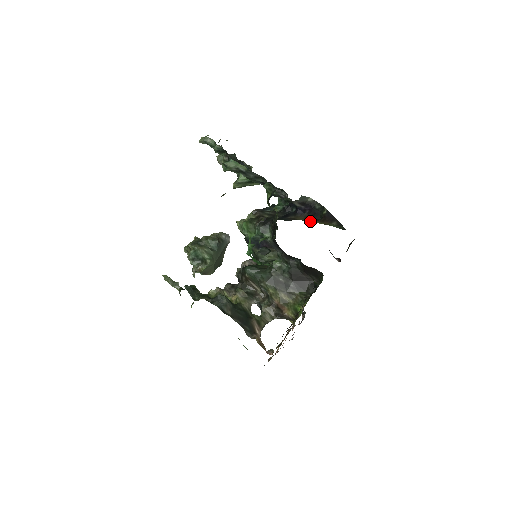
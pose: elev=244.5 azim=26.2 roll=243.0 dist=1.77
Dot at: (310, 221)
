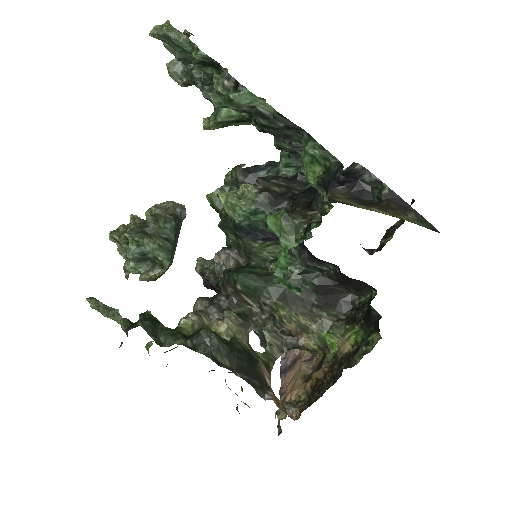
Dot at: (367, 208)
